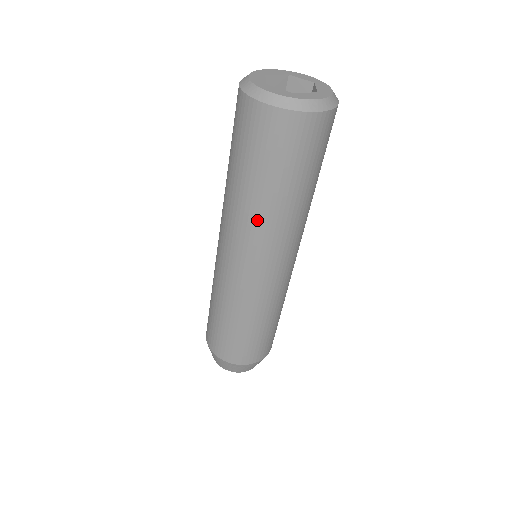
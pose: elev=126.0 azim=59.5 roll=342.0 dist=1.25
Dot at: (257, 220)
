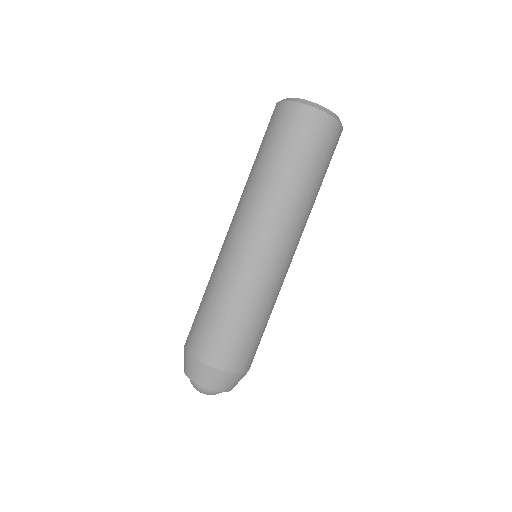
Dot at: (247, 186)
